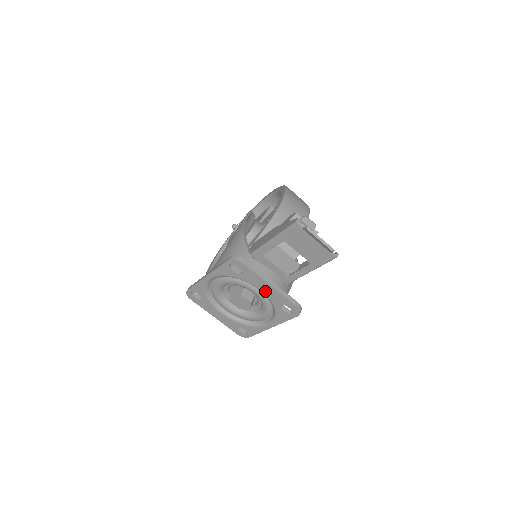
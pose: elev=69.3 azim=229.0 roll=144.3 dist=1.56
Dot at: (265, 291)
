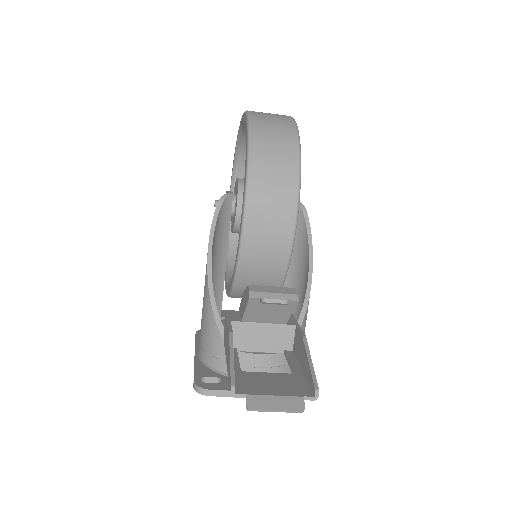
Dot at: occluded
